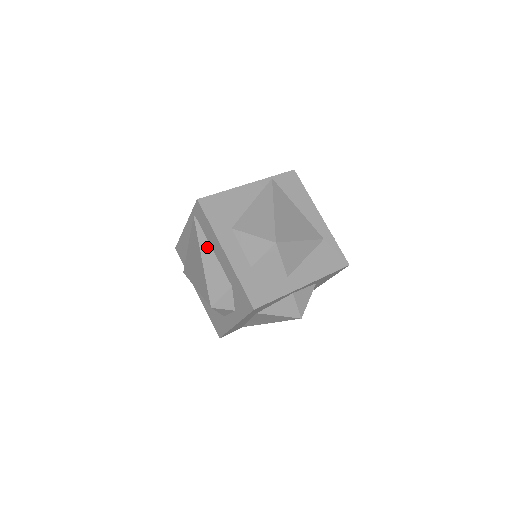
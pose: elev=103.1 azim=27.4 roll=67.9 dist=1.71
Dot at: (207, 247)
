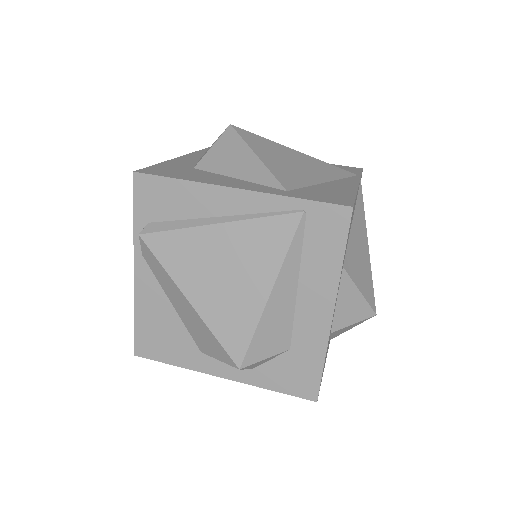
Dot at: (293, 275)
